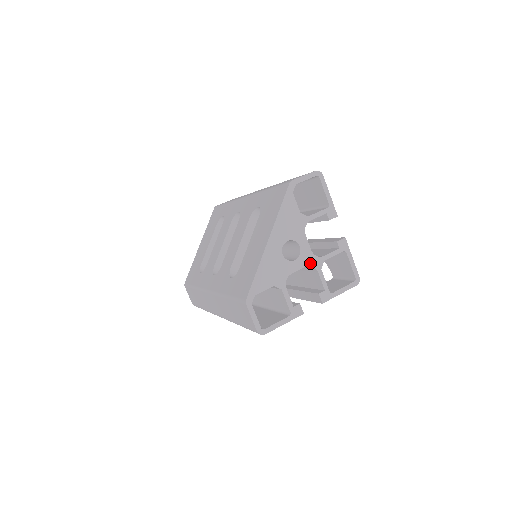
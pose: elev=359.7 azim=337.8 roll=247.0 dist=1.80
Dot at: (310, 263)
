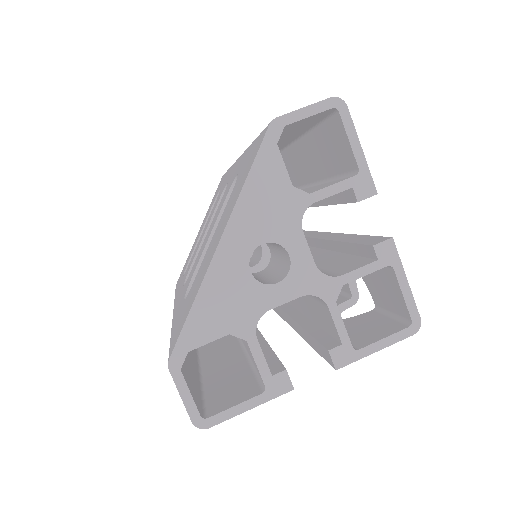
Dot at: (311, 289)
